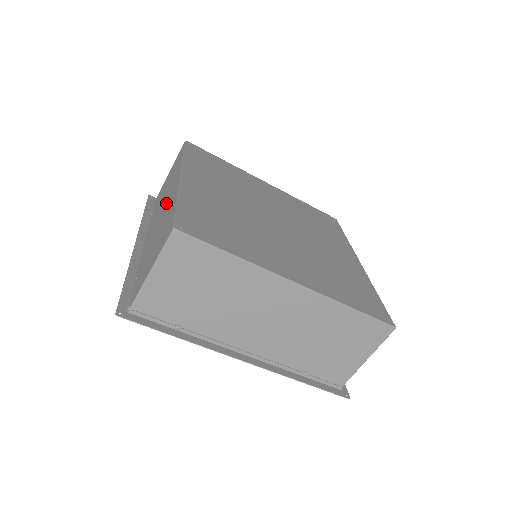
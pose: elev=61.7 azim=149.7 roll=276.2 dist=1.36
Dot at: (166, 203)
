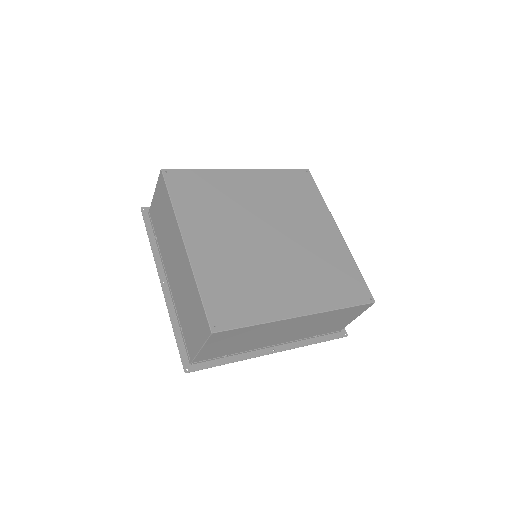
Dot at: (178, 262)
